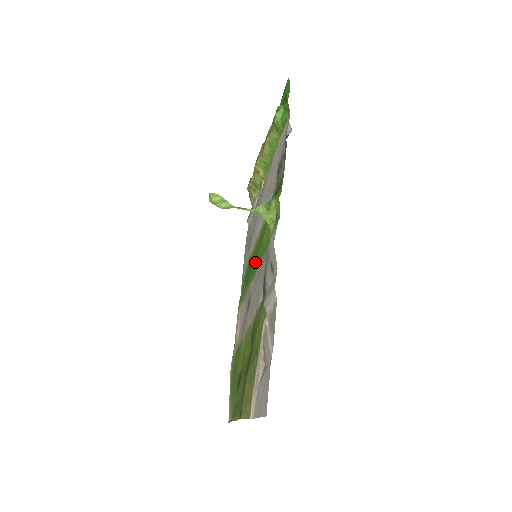
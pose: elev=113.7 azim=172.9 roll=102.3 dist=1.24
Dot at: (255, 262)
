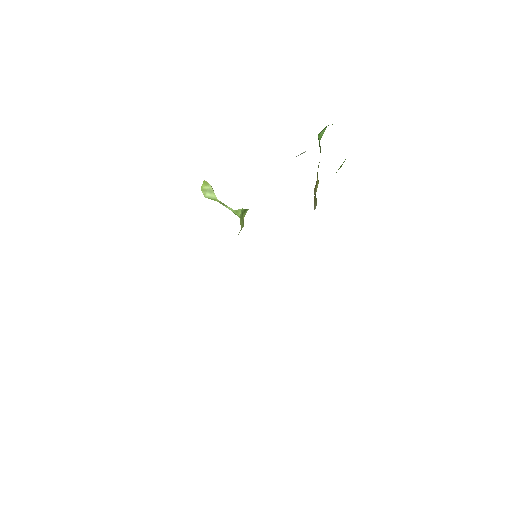
Dot at: occluded
